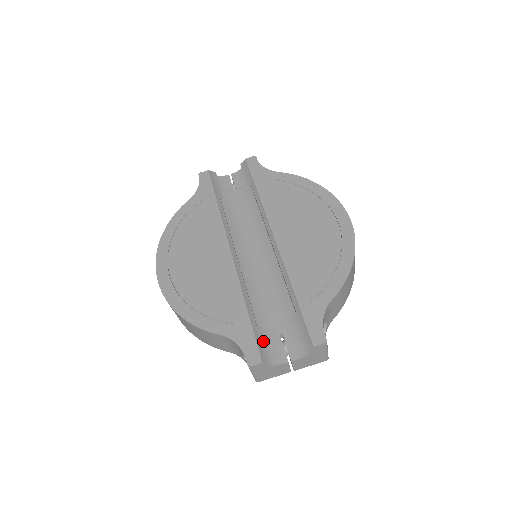
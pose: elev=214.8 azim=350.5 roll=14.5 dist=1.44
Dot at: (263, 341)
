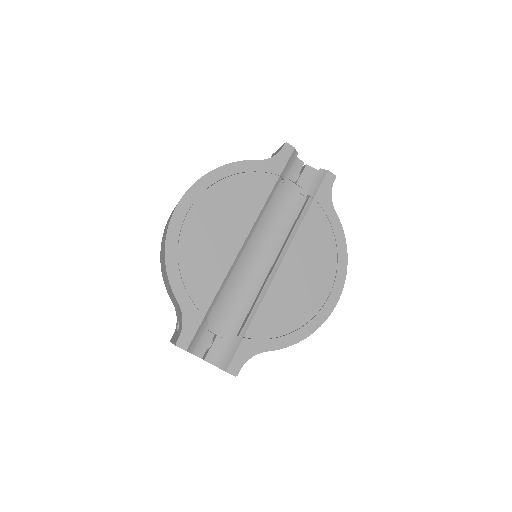
Dot at: (200, 334)
